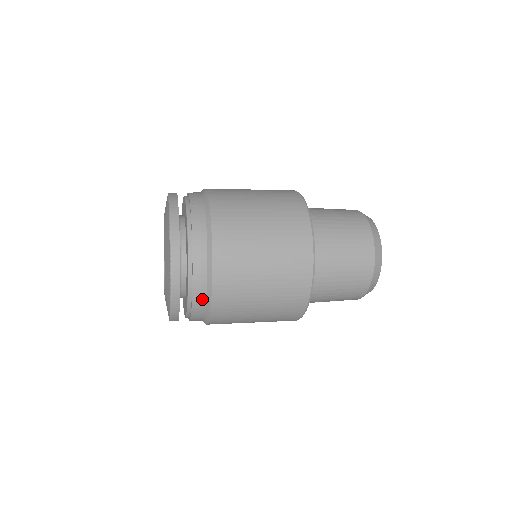
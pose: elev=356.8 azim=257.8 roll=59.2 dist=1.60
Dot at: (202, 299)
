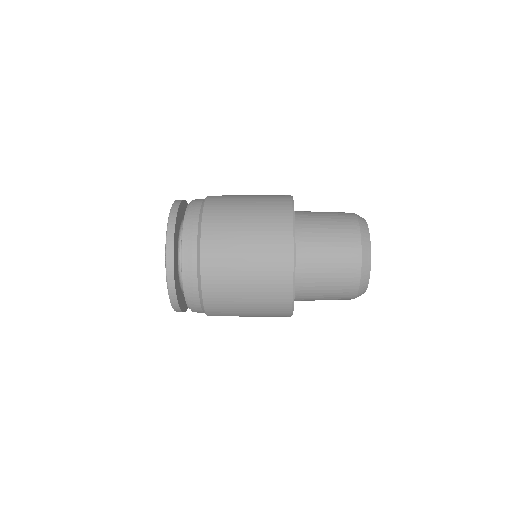
Dot at: (194, 278)
